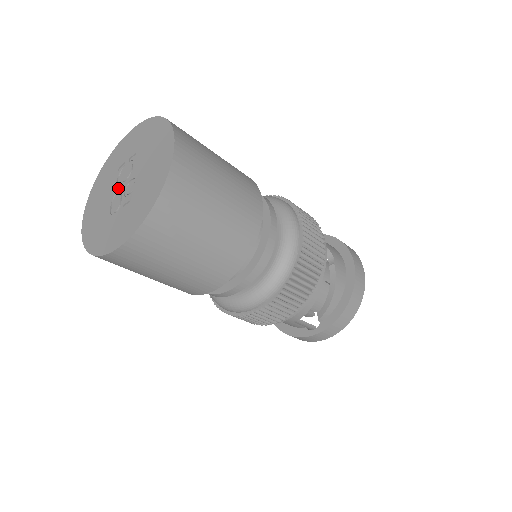
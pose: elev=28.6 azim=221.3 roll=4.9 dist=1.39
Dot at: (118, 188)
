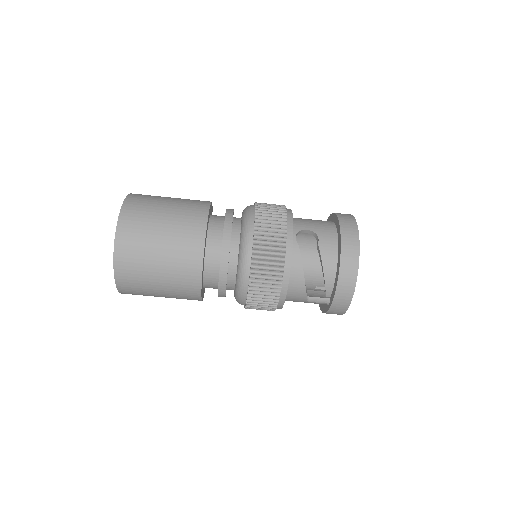
Dot at: occluded
